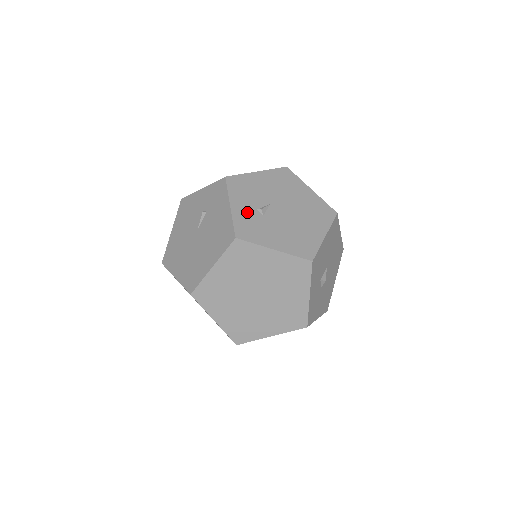
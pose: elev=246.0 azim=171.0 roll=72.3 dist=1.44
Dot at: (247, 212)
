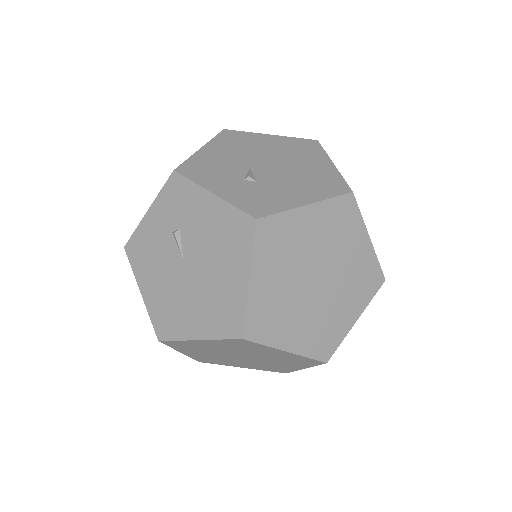
Dot at: (237, 188)
